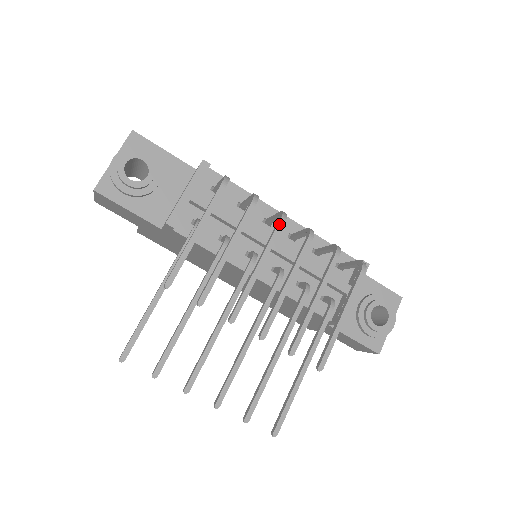
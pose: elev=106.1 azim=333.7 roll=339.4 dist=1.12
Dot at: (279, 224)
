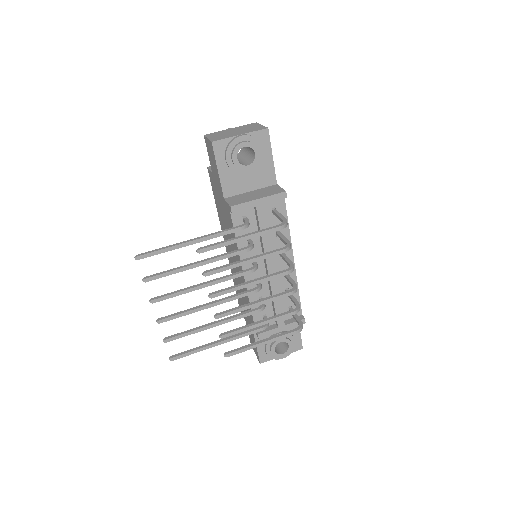
Dot at: (285, 272)
